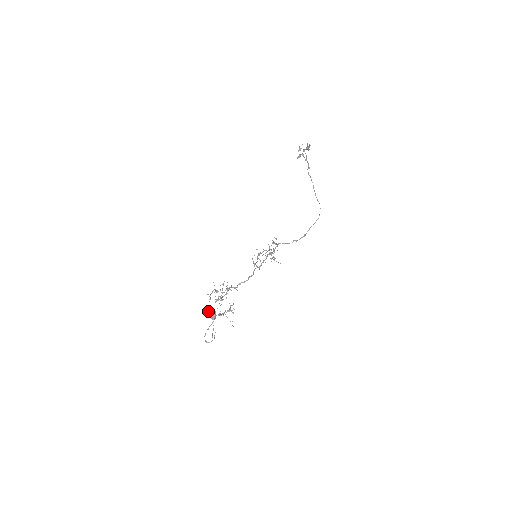
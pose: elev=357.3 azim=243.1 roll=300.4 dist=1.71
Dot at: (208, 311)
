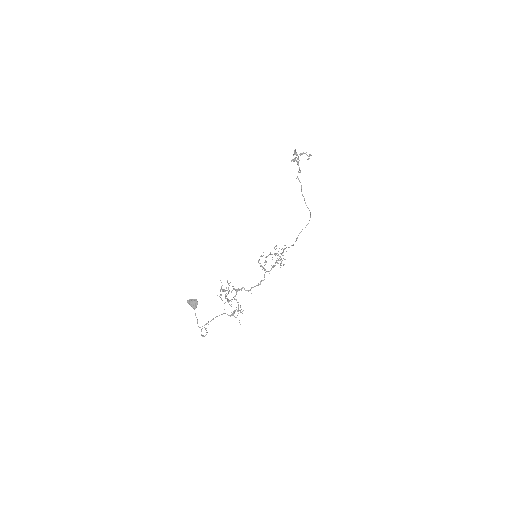
Dot at: (189, 300)
